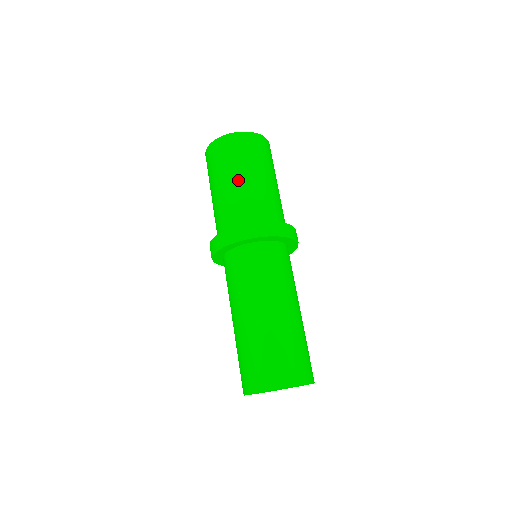
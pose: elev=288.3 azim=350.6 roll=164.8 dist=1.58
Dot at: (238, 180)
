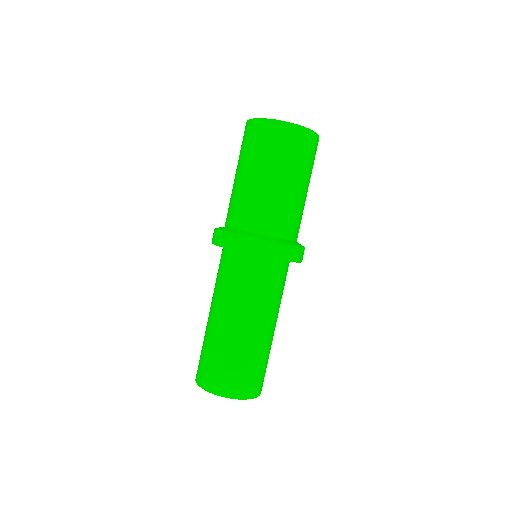
Dot at: (295, 188)
